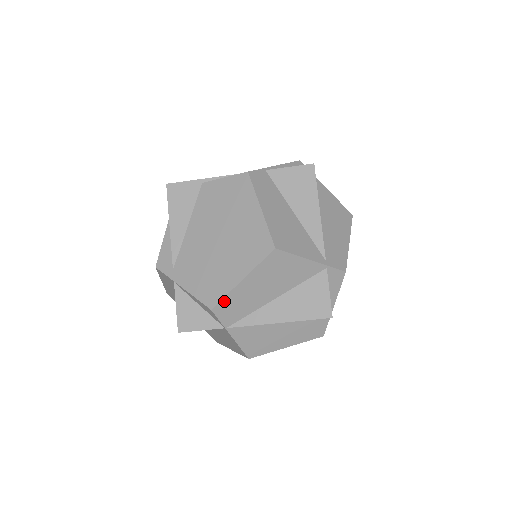
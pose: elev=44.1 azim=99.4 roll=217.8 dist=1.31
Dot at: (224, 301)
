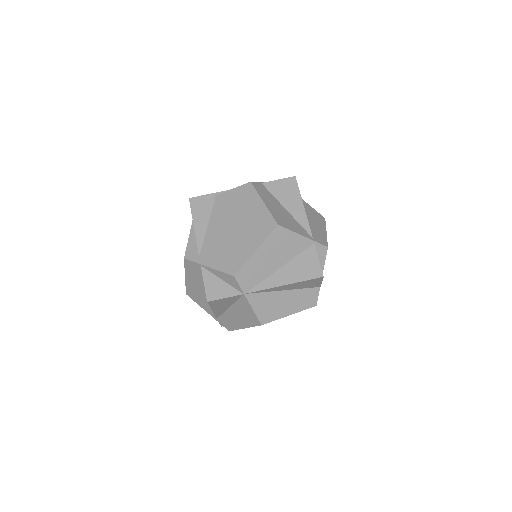
Dot at: (243, 269)
